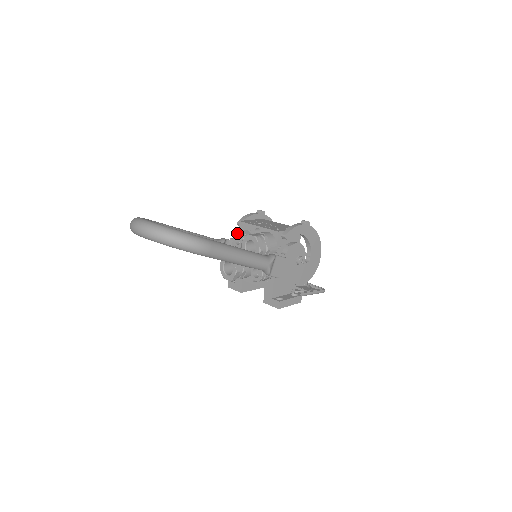
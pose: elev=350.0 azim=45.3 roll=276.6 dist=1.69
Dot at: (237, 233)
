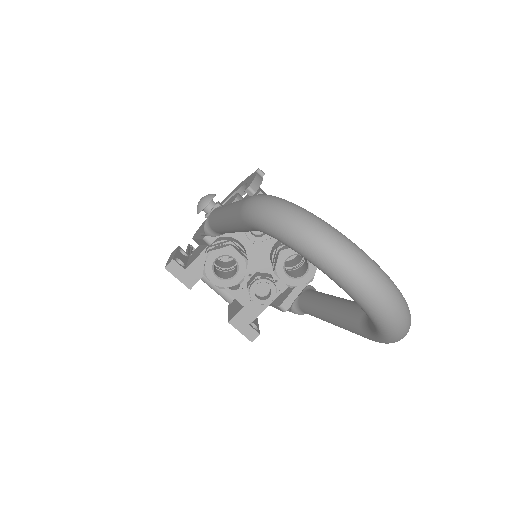
Dot at: occluded
